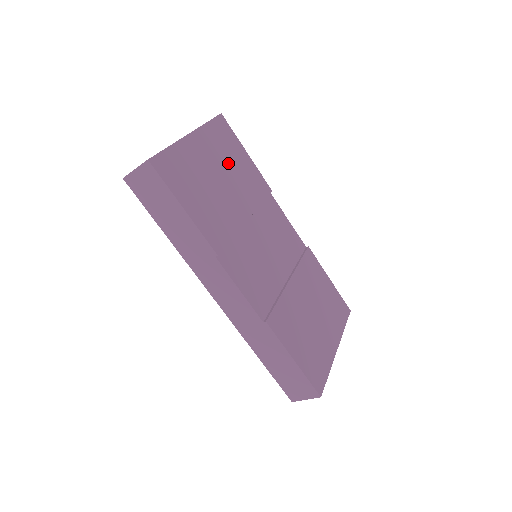
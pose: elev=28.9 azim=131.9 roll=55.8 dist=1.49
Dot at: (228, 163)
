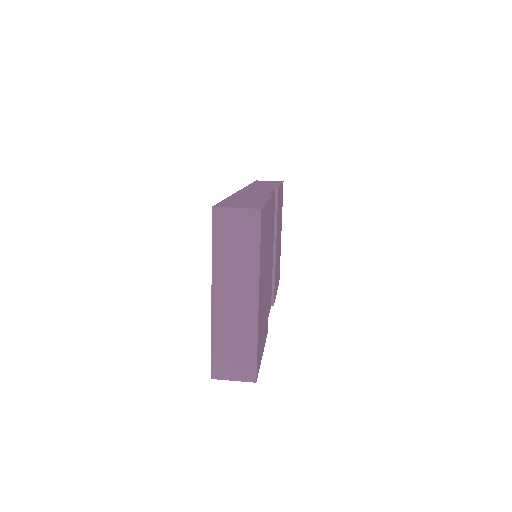
Dot at: (265, 252)
